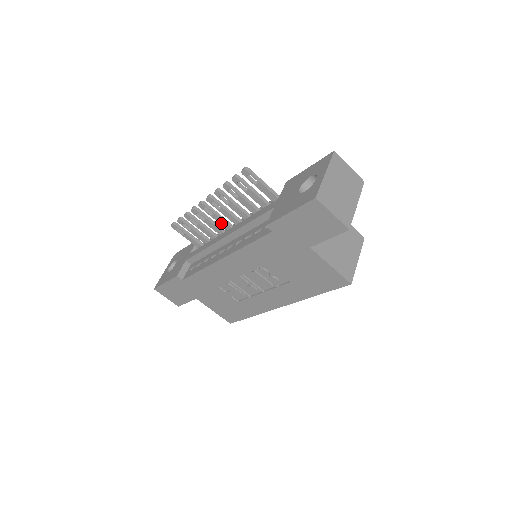
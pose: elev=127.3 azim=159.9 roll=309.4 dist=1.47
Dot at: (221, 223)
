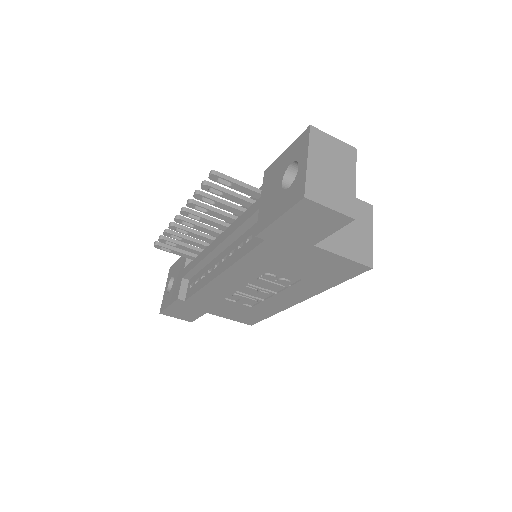
Dot at: (206, 232)
